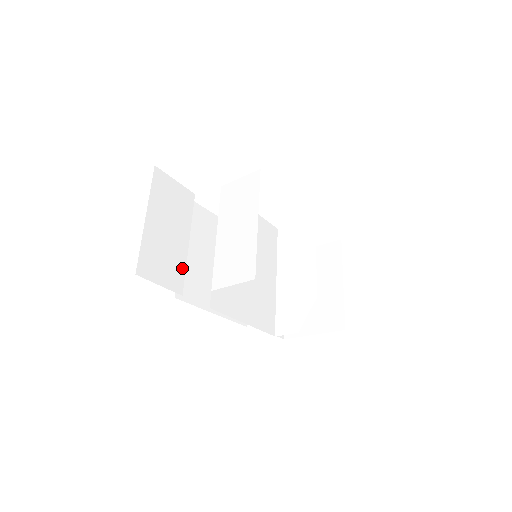
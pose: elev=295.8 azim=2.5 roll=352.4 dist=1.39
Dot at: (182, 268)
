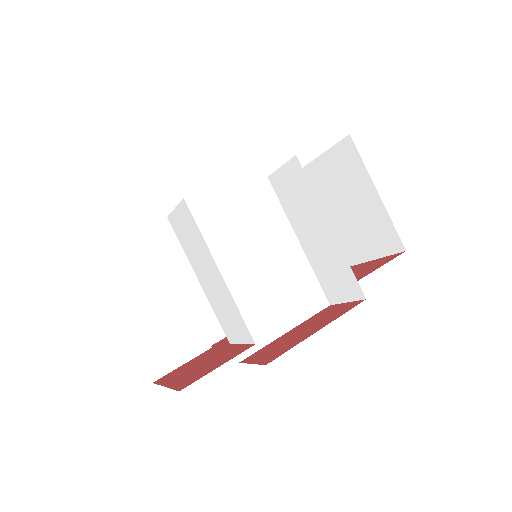
Dot at: (193, 322)
